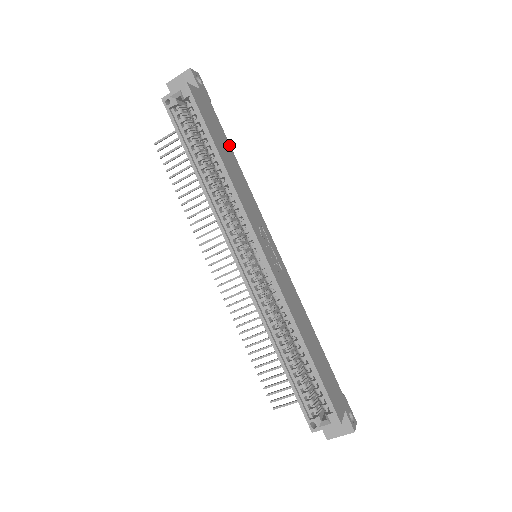
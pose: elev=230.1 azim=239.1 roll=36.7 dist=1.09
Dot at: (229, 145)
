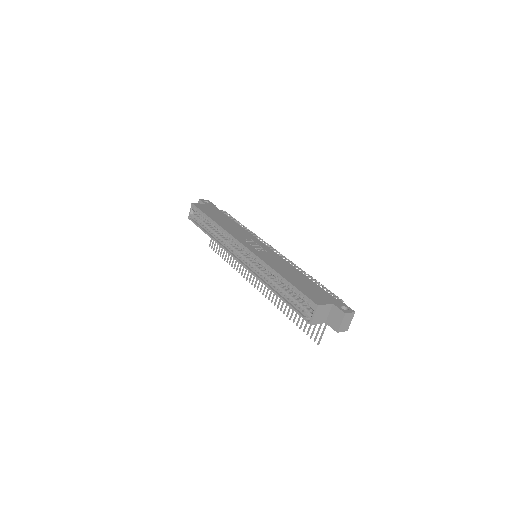
Dot at: (228, 217)
